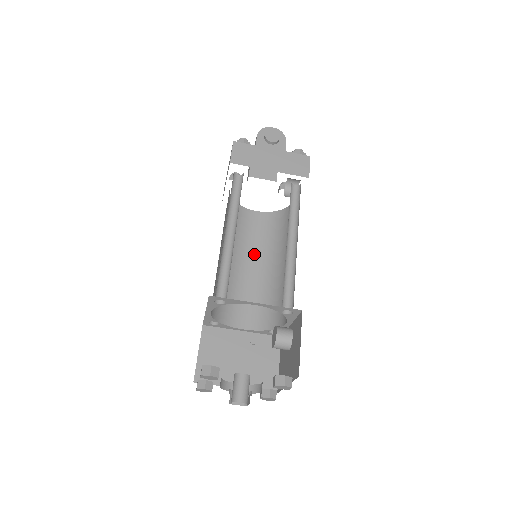
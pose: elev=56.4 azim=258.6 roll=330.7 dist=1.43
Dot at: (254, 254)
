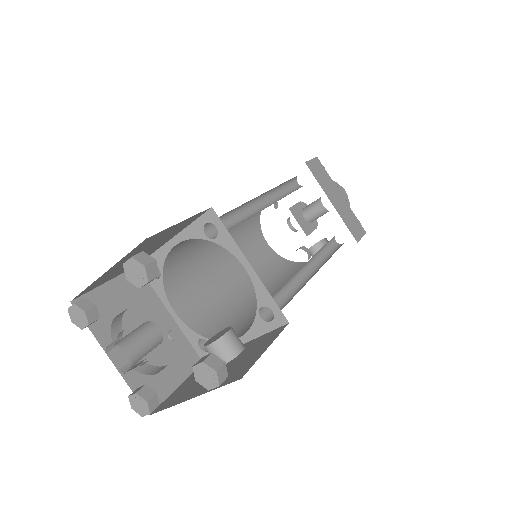
Dot at: (240, 267)
